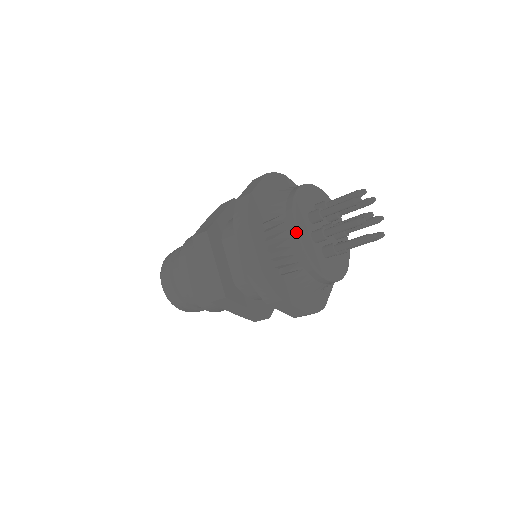
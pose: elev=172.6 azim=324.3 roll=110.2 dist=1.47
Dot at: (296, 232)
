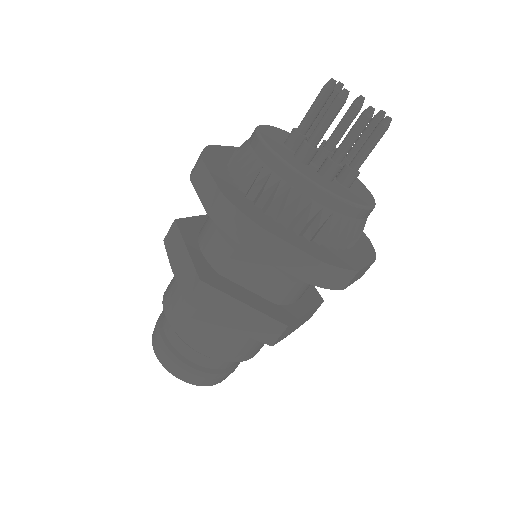
Dot at: (316, 187)
